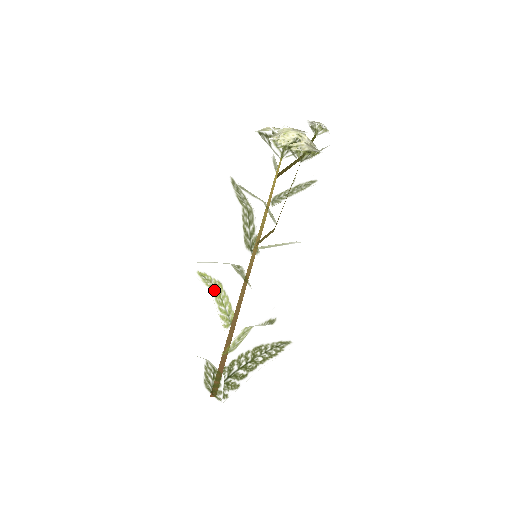
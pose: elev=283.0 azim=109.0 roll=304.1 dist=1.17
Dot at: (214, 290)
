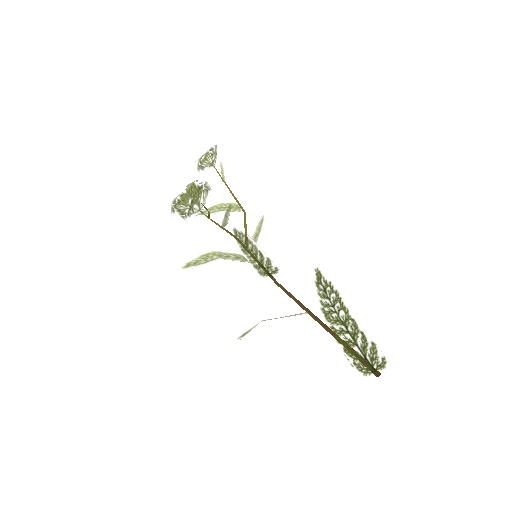
Dot at: occluded
